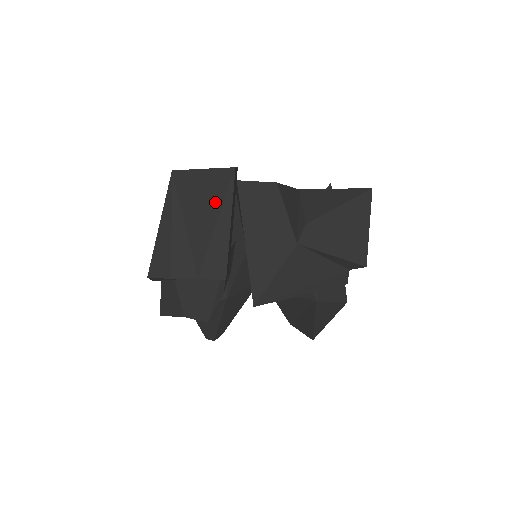
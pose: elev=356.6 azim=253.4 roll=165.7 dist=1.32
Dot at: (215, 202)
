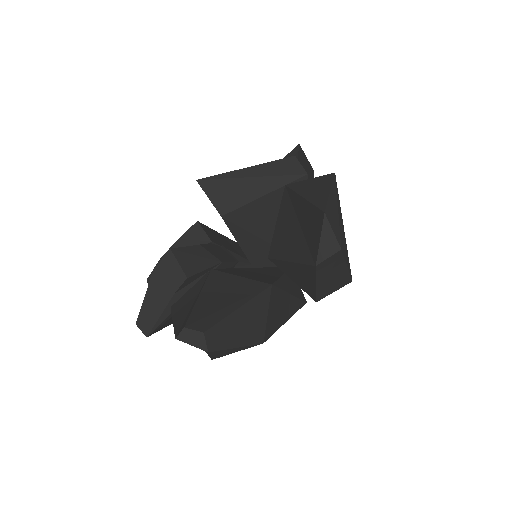
Dot at: occluded
